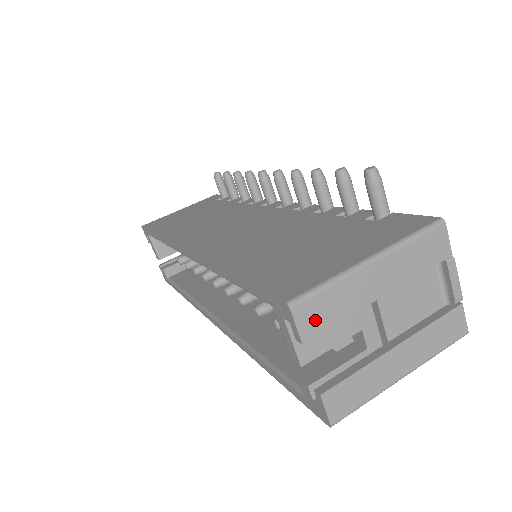
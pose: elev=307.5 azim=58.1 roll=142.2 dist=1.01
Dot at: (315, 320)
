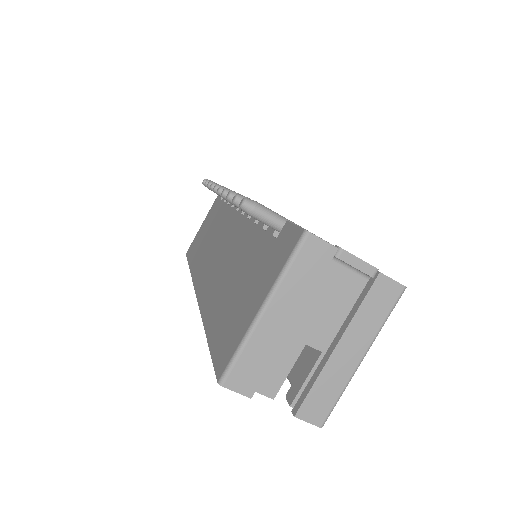
Dot at: (248, 379)
